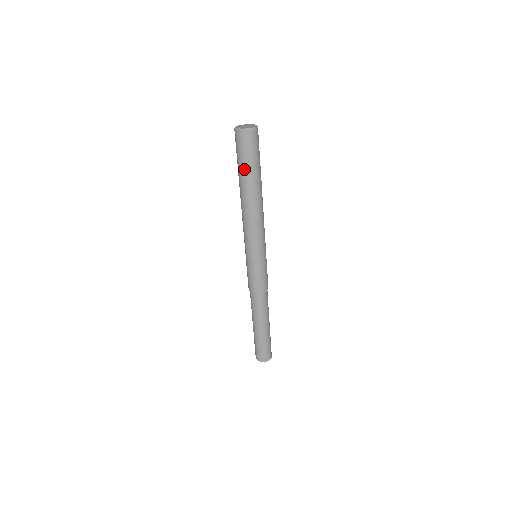
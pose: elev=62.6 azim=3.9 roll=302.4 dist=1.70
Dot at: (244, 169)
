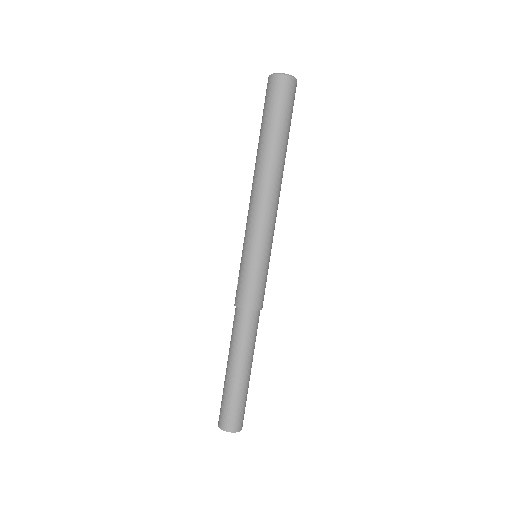
Dot at: (279, 125)
